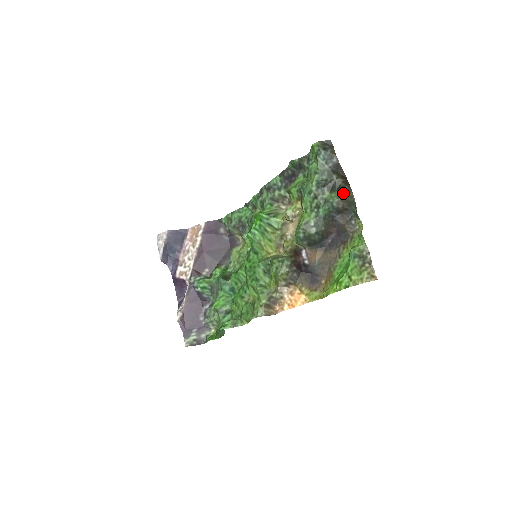
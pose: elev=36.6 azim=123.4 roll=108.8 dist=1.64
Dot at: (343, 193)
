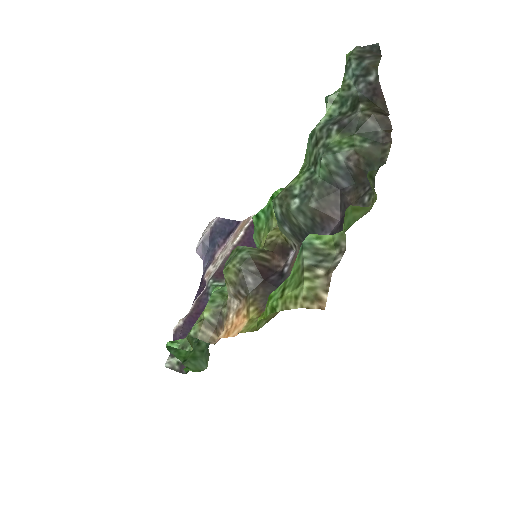
Dot at: (369, 141)
